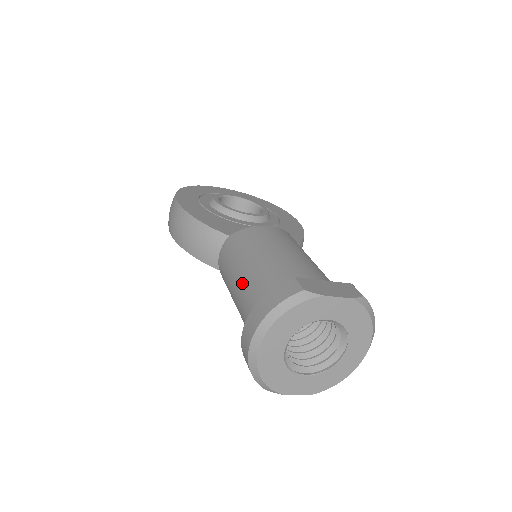
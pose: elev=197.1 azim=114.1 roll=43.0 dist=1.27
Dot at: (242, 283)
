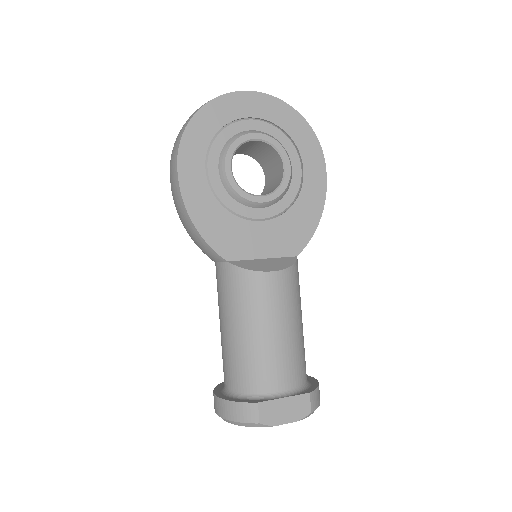
Dot at: (225, 339)
